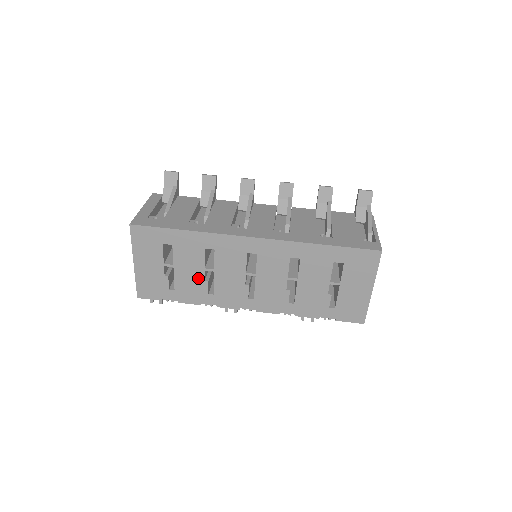
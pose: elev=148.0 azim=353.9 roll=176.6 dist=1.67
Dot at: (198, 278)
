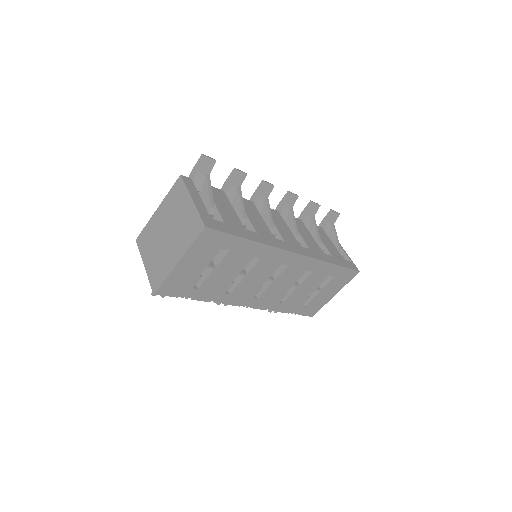
Dot at: (227, 280)
